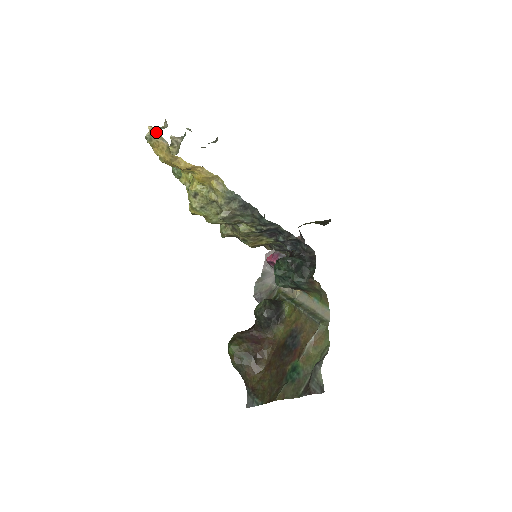
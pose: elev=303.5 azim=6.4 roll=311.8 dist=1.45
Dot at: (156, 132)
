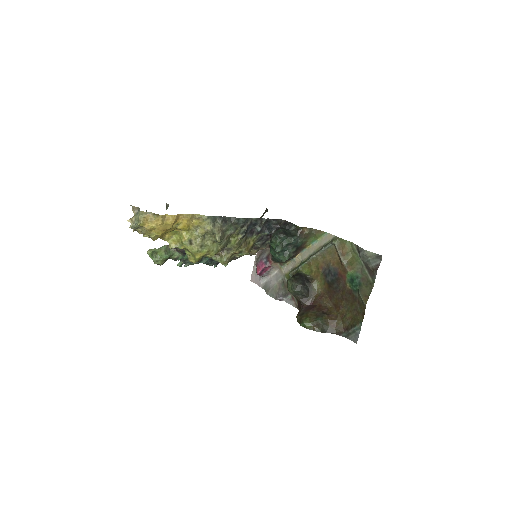
Dot at: (138, 213)
